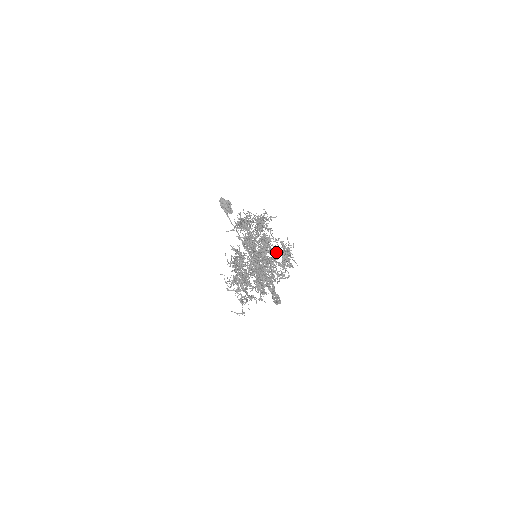
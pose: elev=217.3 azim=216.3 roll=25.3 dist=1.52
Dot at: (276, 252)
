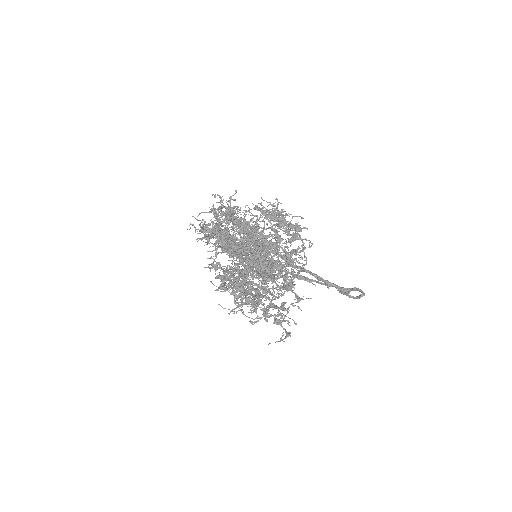
Dot at: occluded
